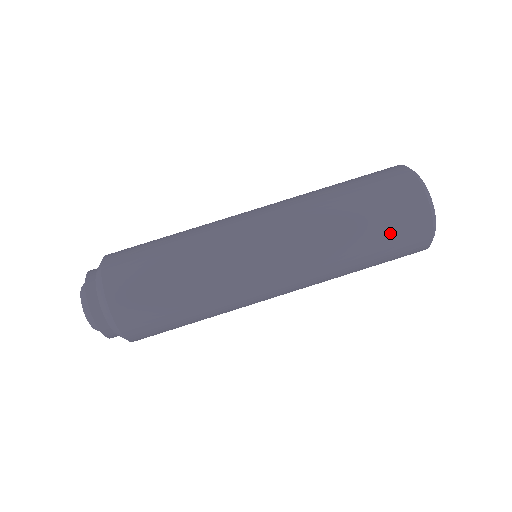
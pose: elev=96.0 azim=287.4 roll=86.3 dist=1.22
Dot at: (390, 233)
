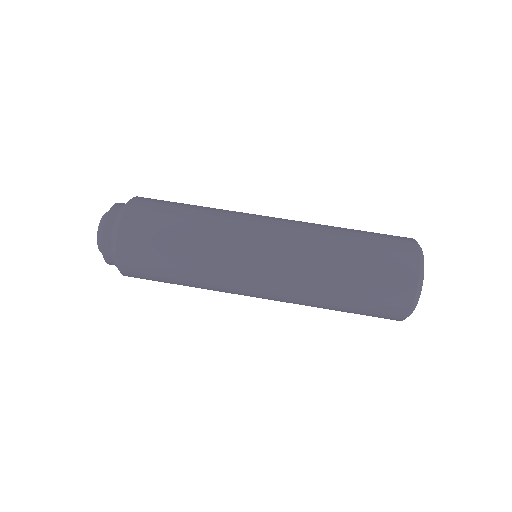
Dot at: (372, 296)
